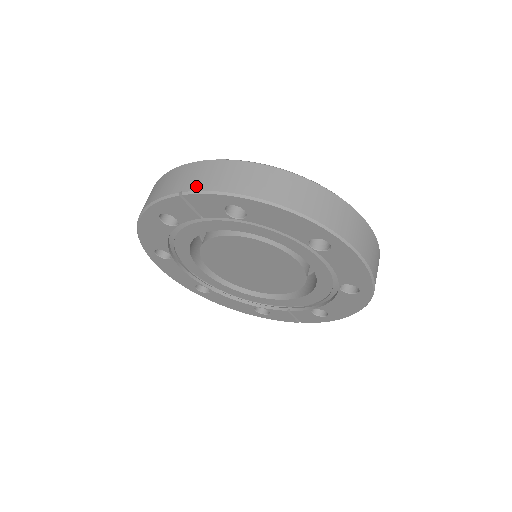
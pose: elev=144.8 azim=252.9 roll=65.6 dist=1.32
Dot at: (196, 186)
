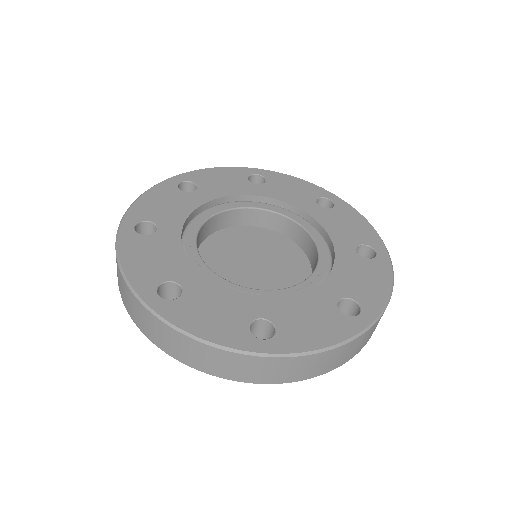
Dot at: (124, 303)
